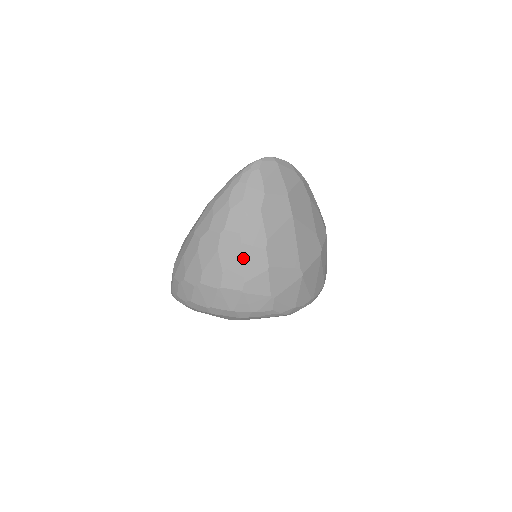
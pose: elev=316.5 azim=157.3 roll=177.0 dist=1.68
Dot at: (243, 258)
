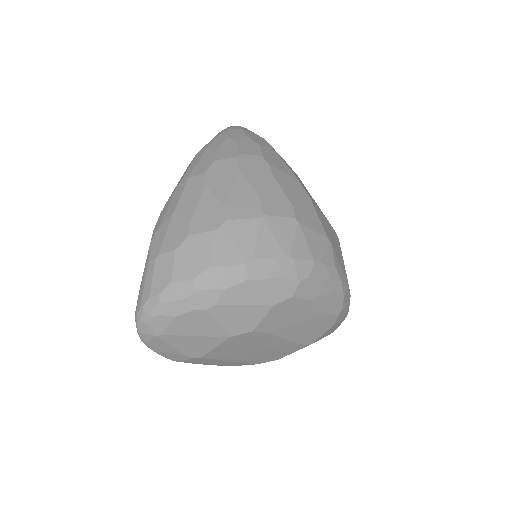
Dot at: (278, 180)
